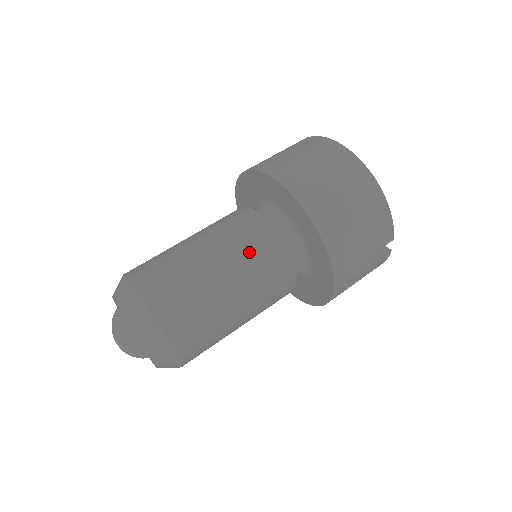
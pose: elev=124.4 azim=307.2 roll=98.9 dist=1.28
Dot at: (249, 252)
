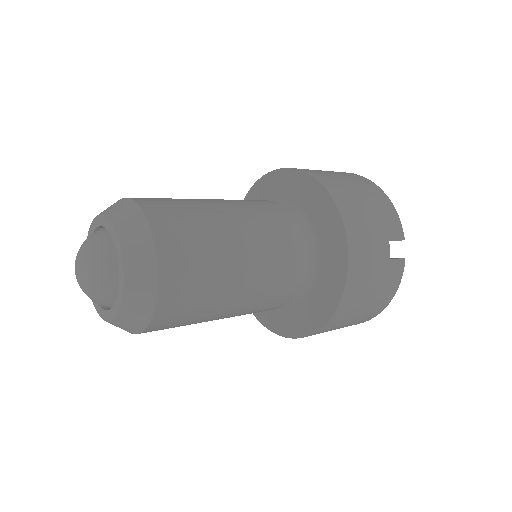
Dot at: (252, 206)
